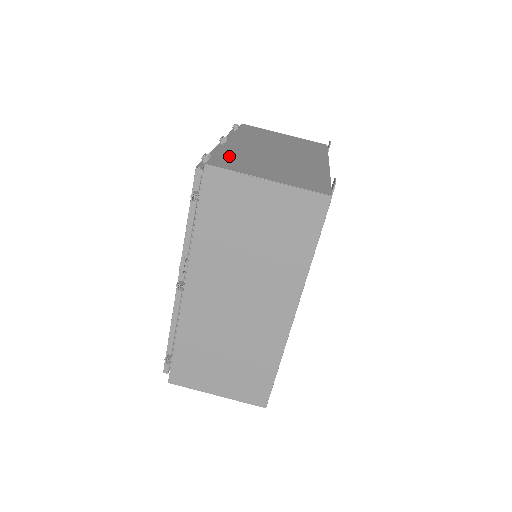
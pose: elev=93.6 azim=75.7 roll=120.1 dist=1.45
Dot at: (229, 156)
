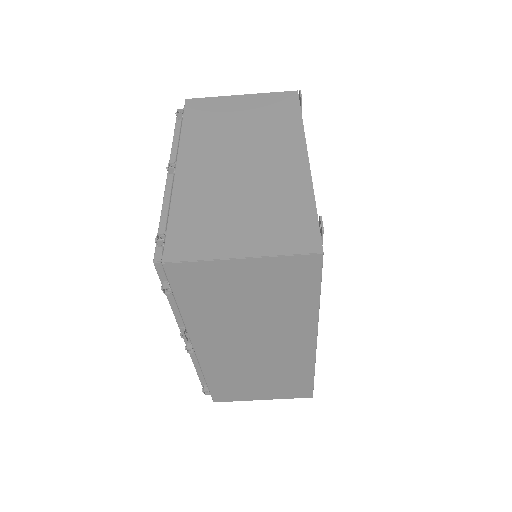
Dot at: (186, 218)
